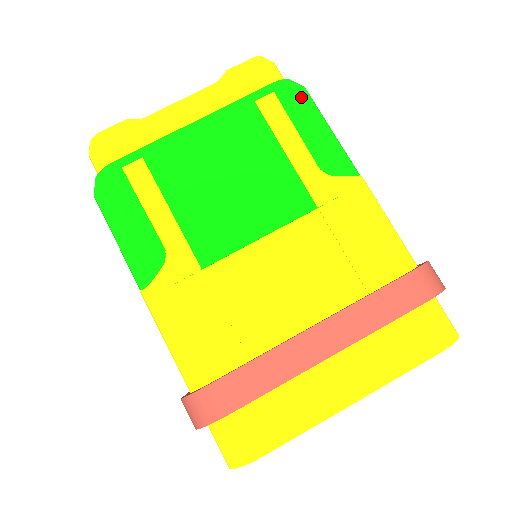
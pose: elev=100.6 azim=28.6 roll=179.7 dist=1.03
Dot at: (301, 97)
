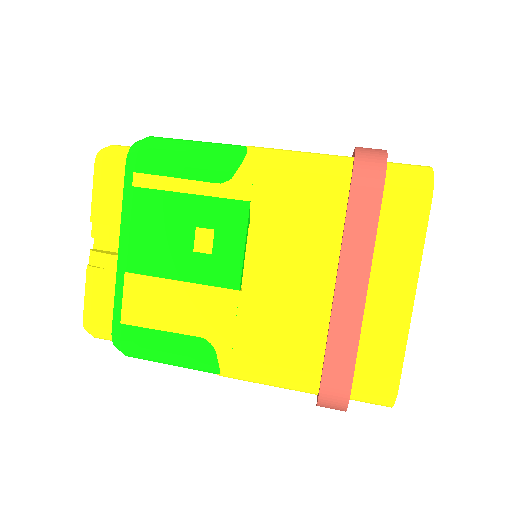
Dot at: occluded
